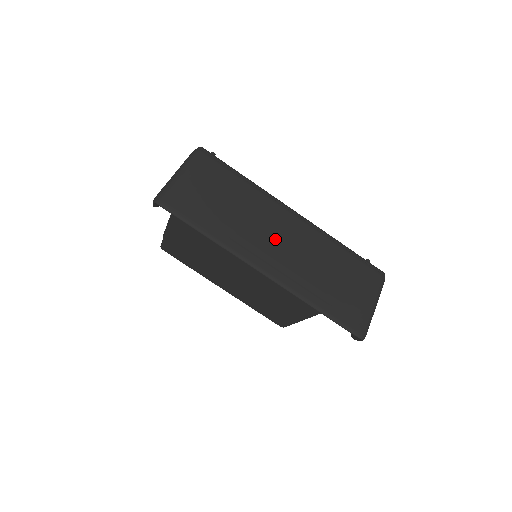
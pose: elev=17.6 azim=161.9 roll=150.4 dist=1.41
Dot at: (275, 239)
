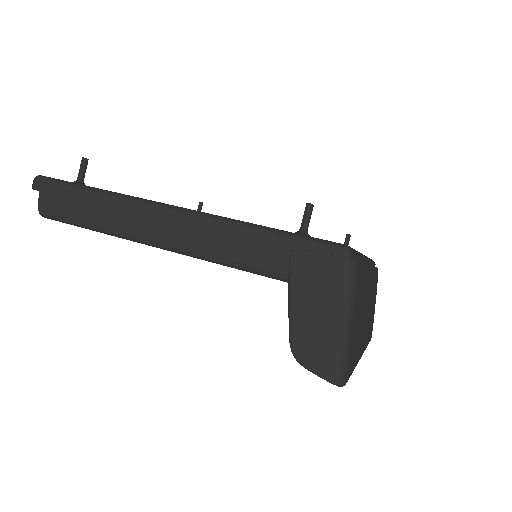
Dot at: (367, 313)
